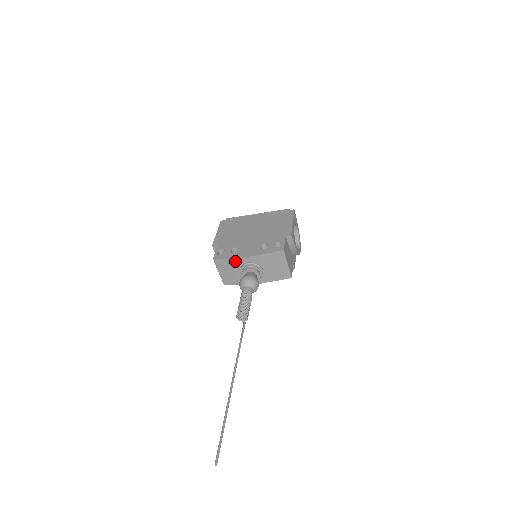
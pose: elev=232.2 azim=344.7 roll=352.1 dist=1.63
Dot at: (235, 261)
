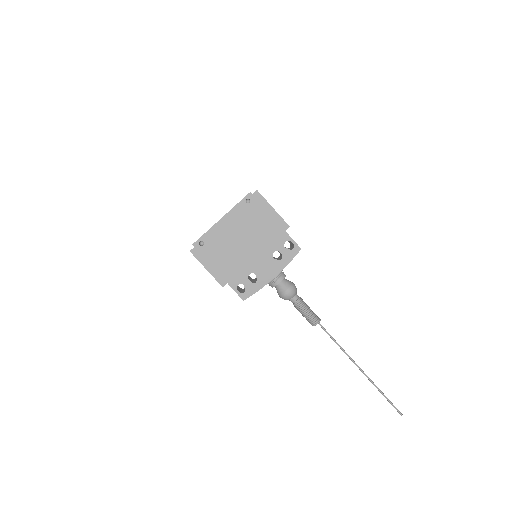
Dot at: (263, 286)
